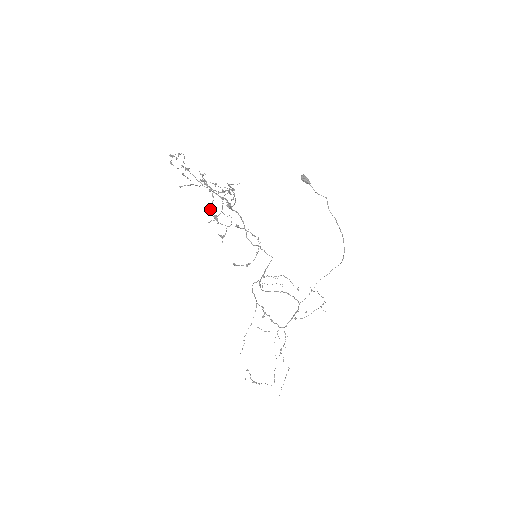
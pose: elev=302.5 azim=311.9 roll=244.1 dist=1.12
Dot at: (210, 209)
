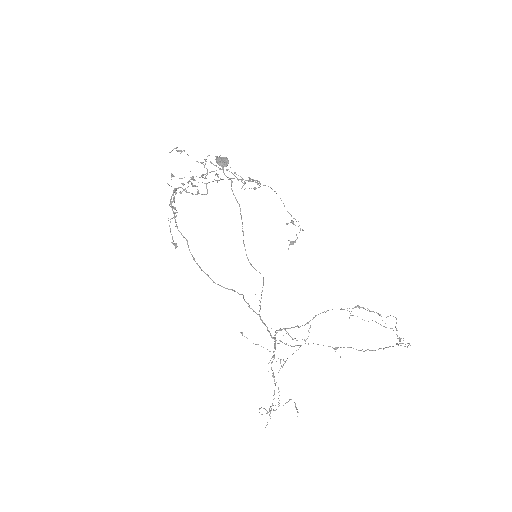
Dot at: (176, 193)
